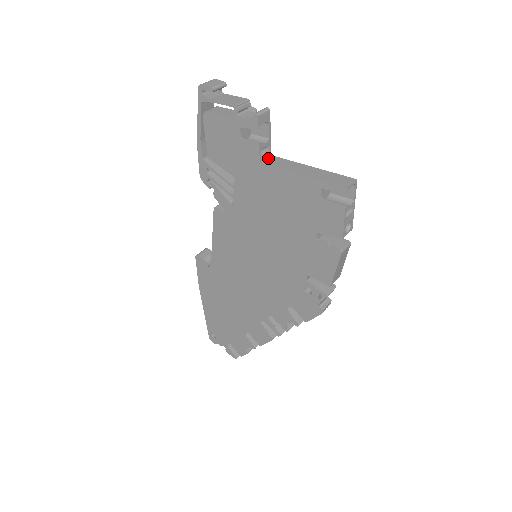
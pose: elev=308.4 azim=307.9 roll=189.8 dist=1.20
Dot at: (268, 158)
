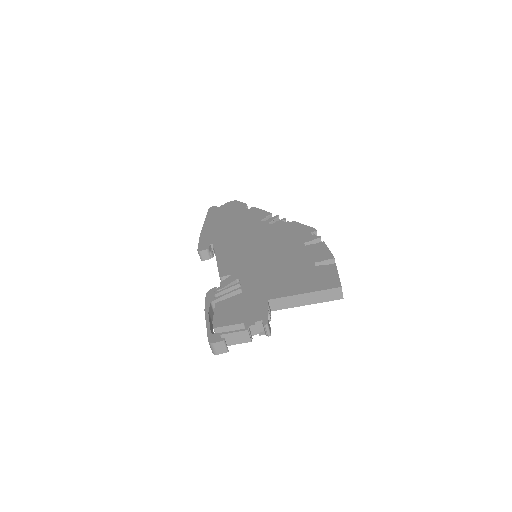
Dot at: (270, 305)
